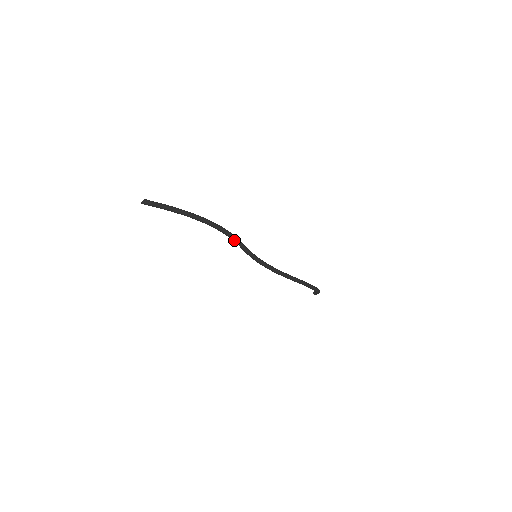
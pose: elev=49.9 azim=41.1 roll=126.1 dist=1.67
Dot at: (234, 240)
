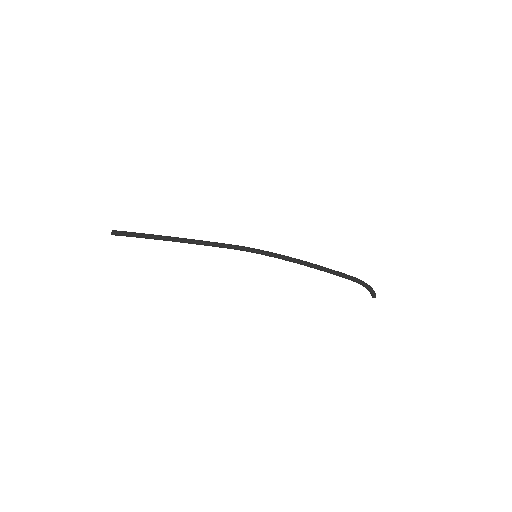
Dot at: (219, 244)
